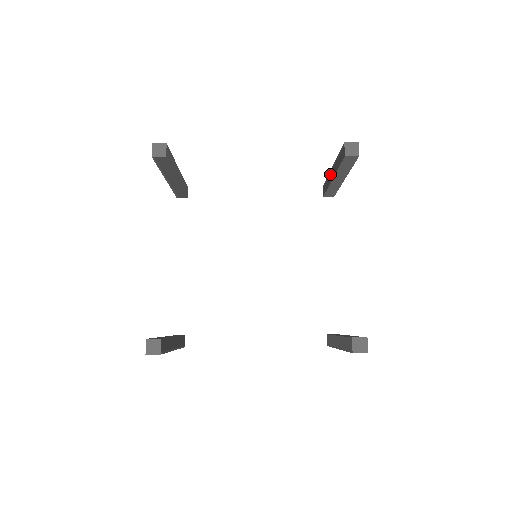
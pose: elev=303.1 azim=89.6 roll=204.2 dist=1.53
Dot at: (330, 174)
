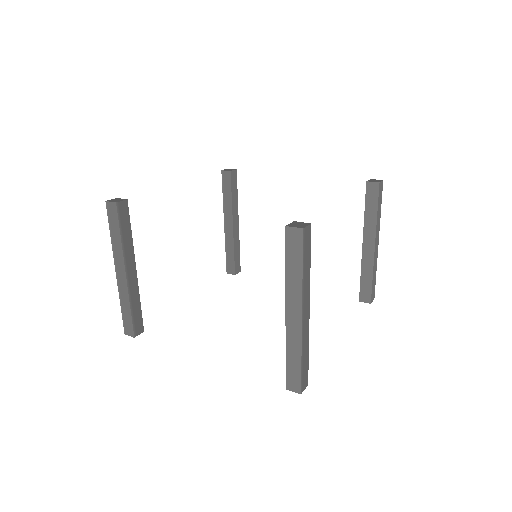
Dot at: occluded
